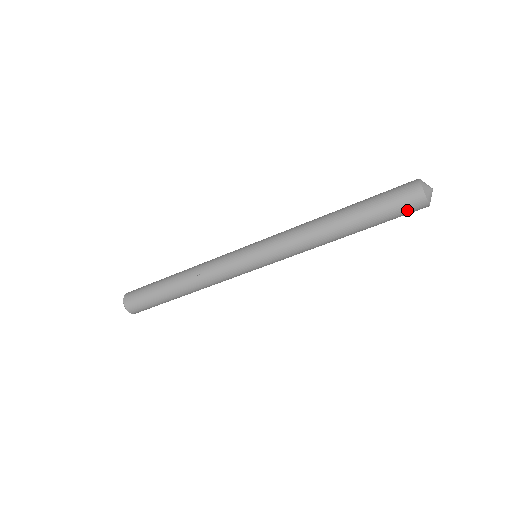
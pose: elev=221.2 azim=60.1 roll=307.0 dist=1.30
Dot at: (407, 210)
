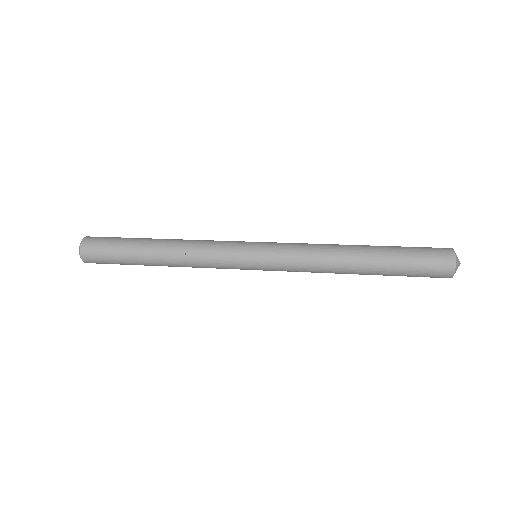
Dot at: (431, 274)
